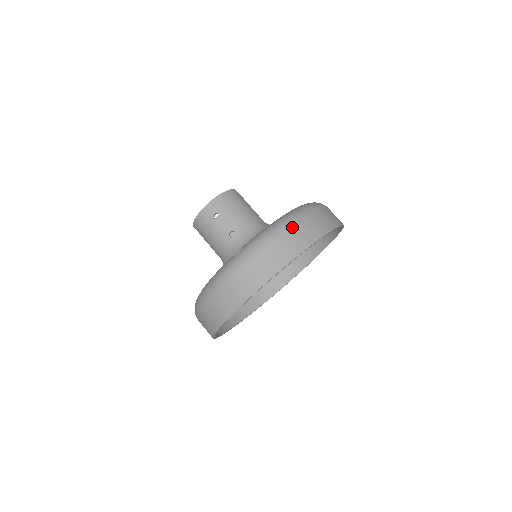
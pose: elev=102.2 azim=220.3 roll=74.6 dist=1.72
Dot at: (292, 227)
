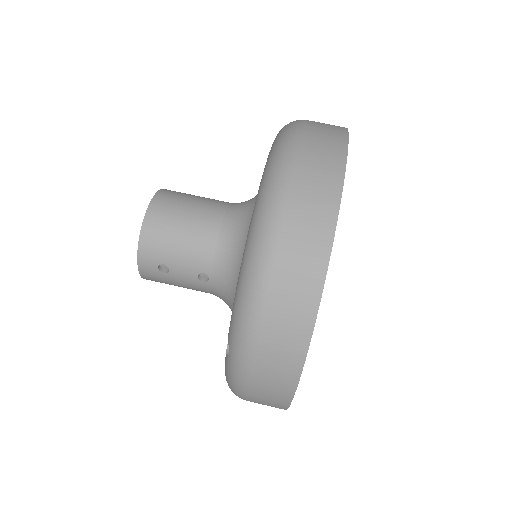
Dot at: (272, 279)
